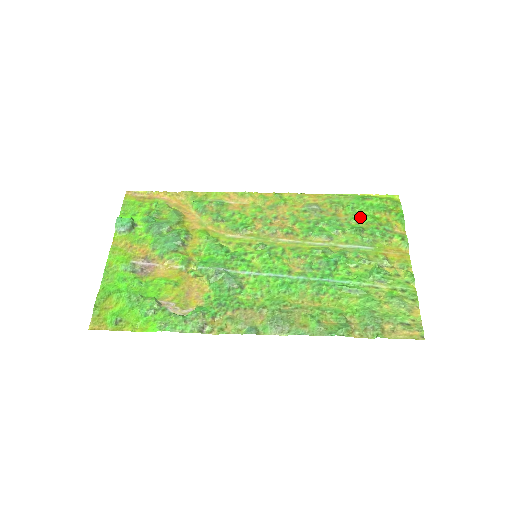
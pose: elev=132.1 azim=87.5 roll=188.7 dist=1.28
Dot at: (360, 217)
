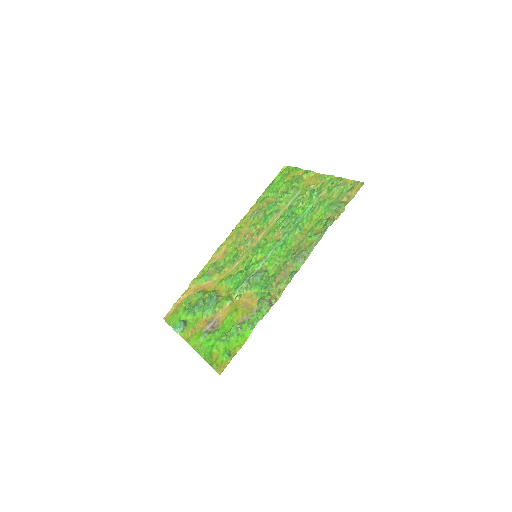
Dot at: (279, 190)
